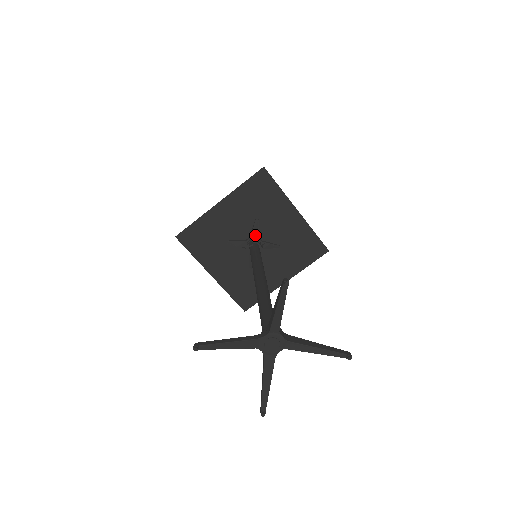
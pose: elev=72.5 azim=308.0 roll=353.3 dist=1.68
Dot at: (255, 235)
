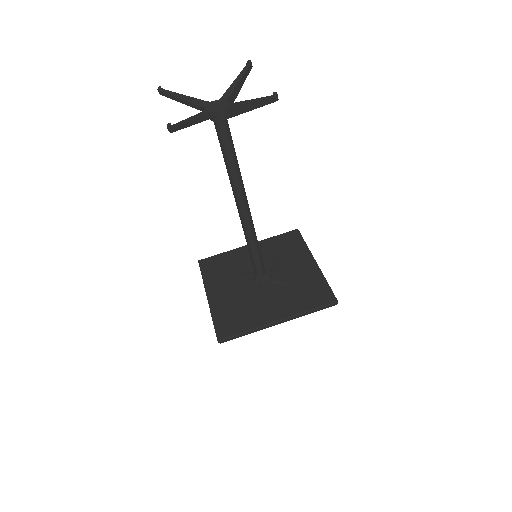
Dot at: (267, 269)
